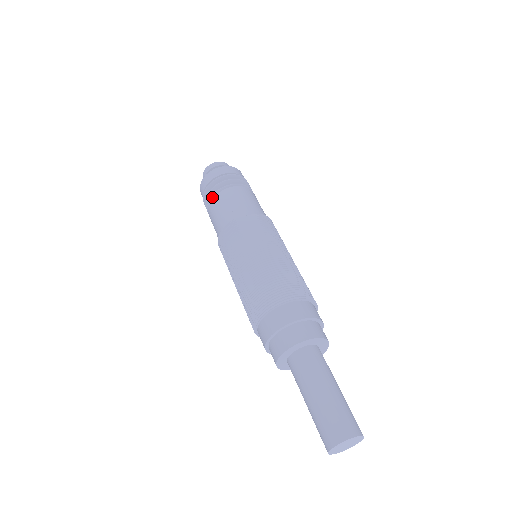
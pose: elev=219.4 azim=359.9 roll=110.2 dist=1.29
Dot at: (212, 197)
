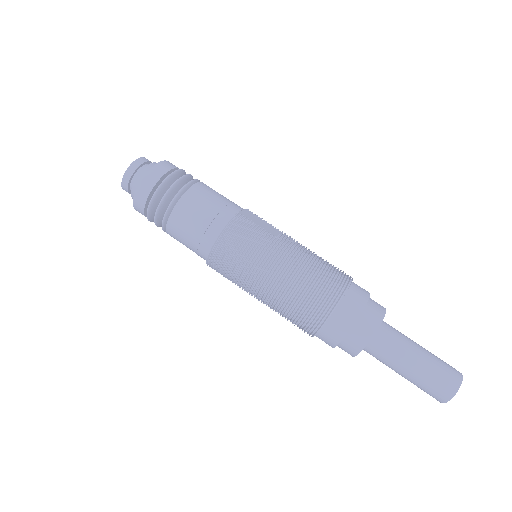
Dot at: (180, 192)
